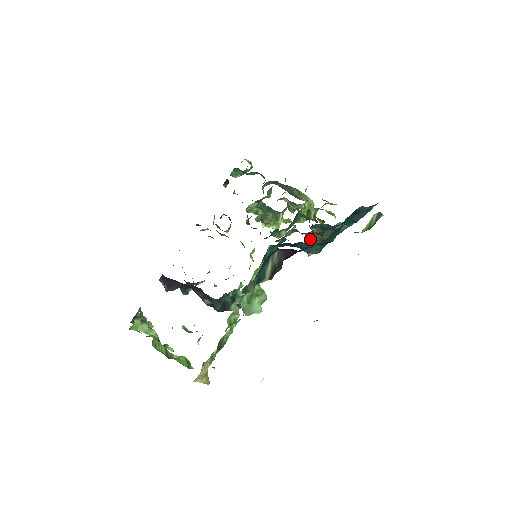
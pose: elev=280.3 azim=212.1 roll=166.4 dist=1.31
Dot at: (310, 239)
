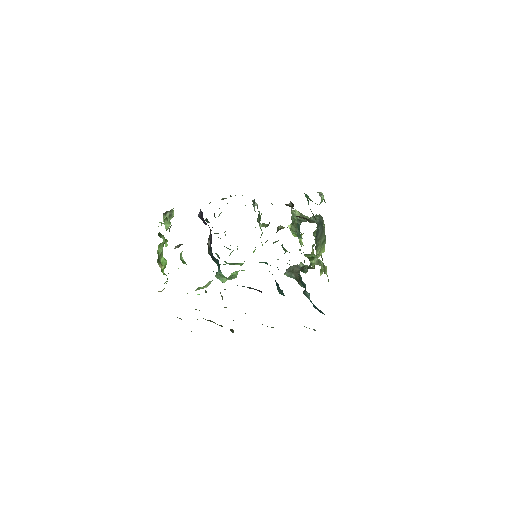
Dot at: (295, 270)
